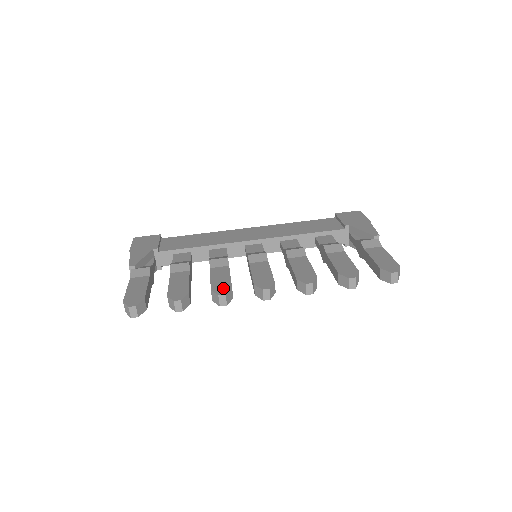
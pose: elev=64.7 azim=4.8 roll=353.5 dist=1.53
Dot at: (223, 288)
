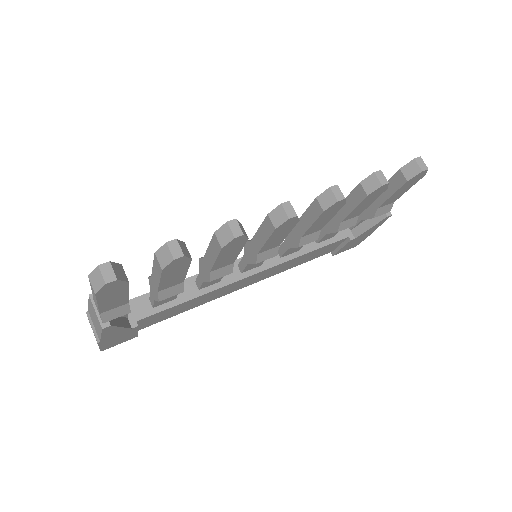
Dot at: occluded
